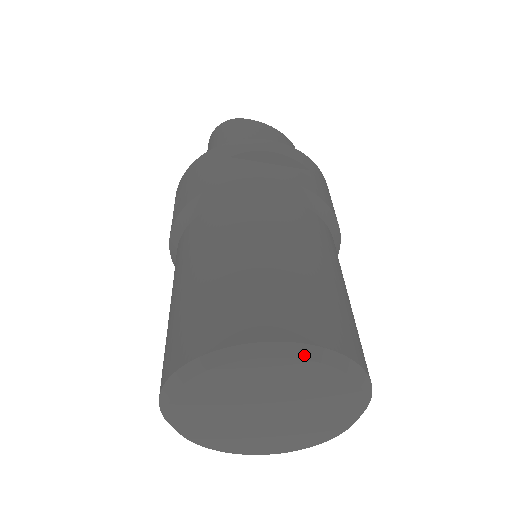
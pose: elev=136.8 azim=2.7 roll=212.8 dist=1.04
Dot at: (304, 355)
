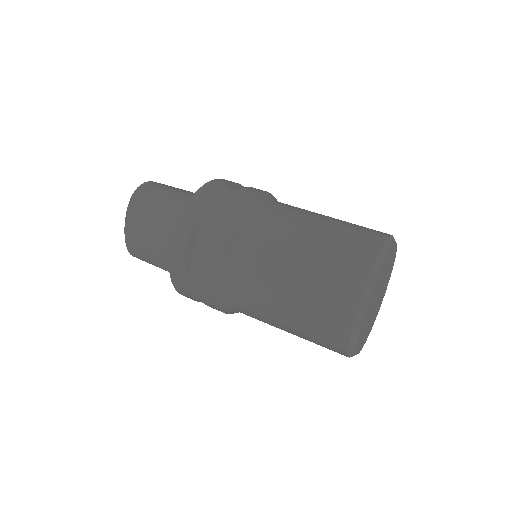
Dot at: (395, 241)
